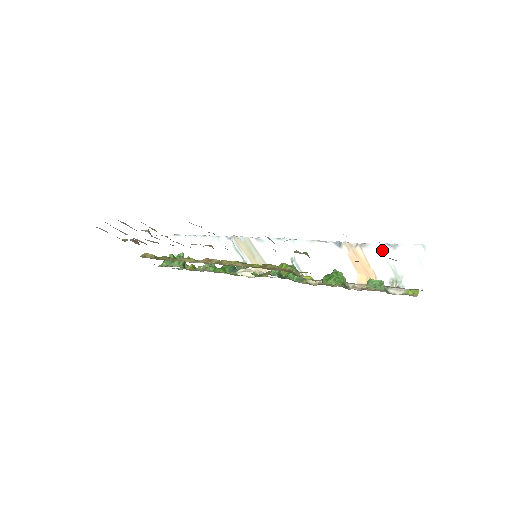
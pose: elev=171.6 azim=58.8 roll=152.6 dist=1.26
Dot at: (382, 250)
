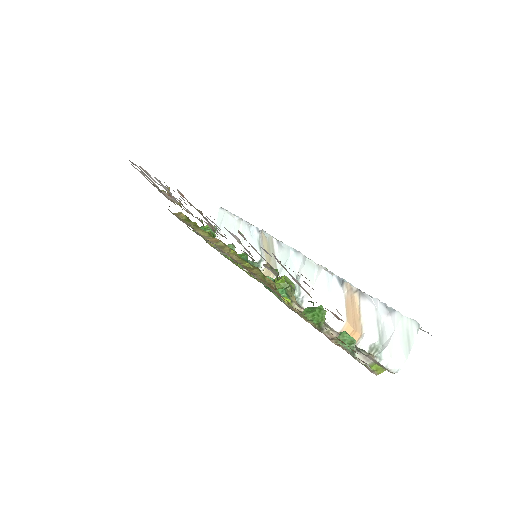
Dot at: (377, 308)
